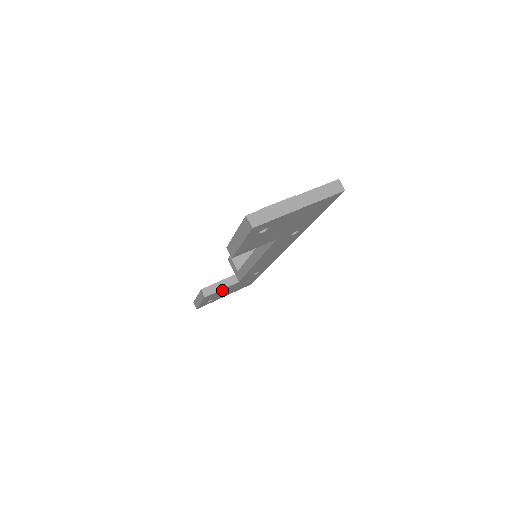
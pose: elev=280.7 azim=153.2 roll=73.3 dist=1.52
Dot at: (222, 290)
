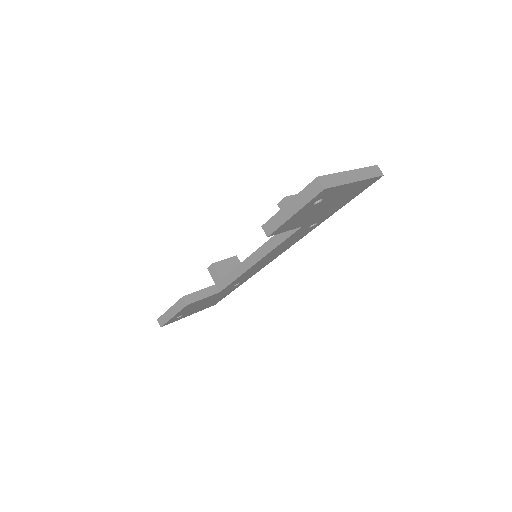
Dot at: (201, 300)
